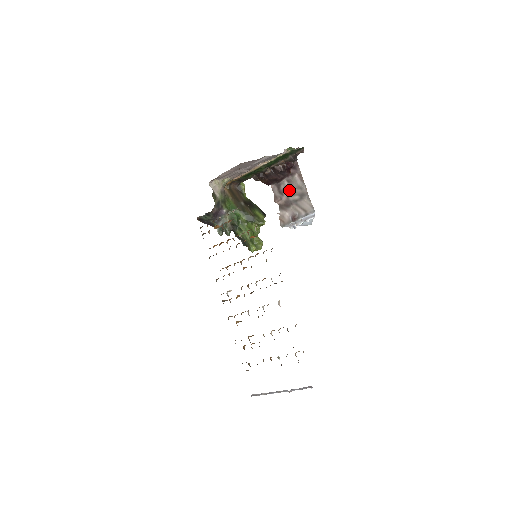
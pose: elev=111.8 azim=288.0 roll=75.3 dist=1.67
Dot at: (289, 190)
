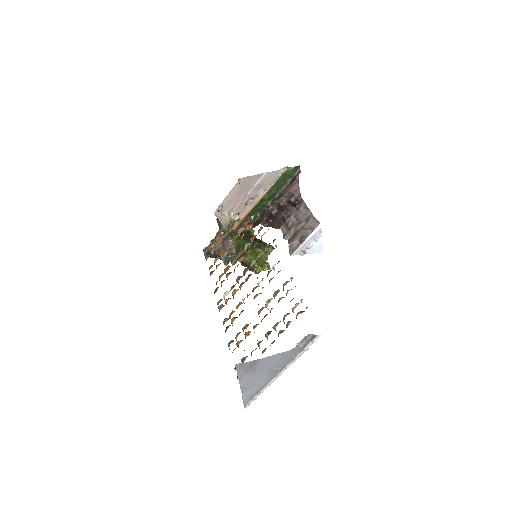
Dot at: (296, 222)
